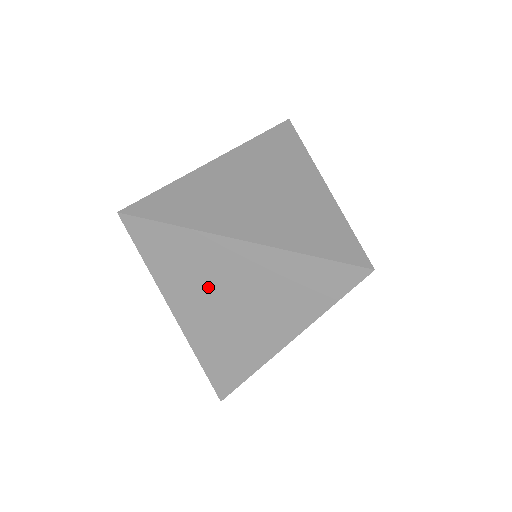
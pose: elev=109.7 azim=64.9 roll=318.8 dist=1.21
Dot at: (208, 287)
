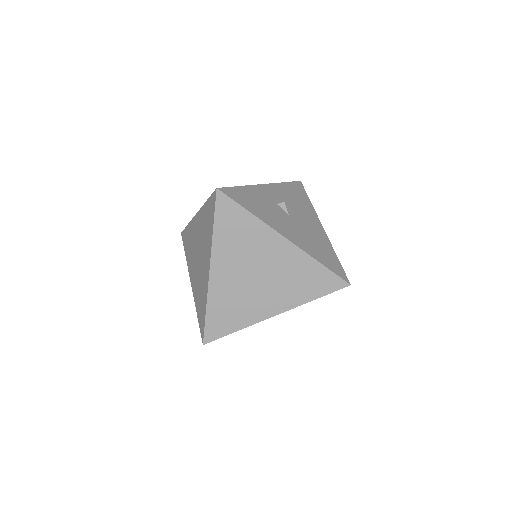
Dot at: occluded
